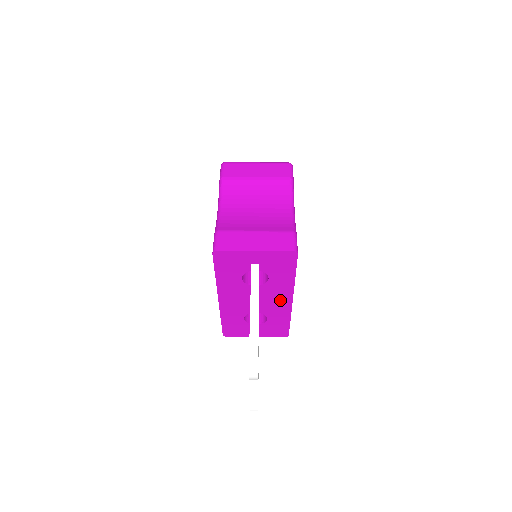
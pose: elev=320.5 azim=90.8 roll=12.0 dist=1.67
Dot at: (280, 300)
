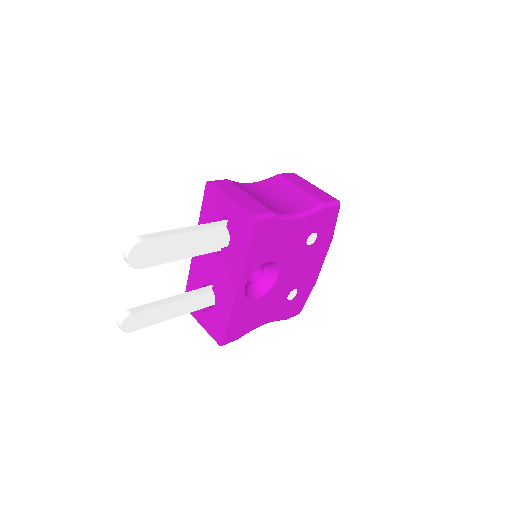
Dot at: (229, 281)
